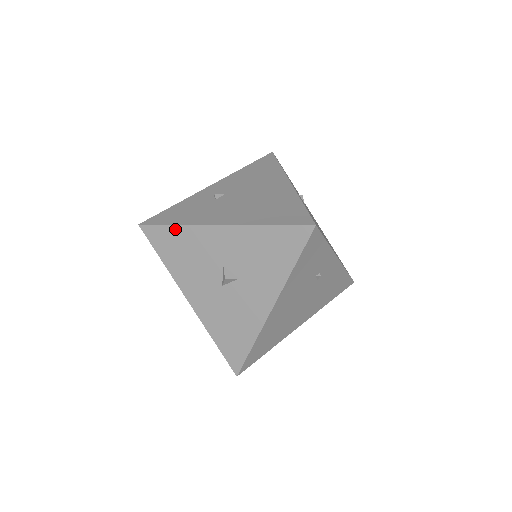
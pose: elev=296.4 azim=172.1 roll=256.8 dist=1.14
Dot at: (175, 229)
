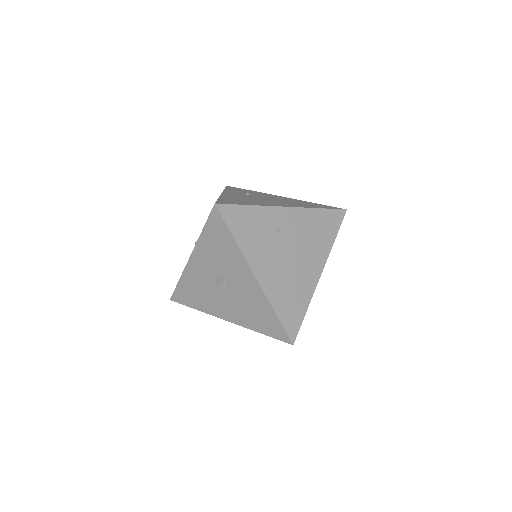
Dot at: (181, 283)
